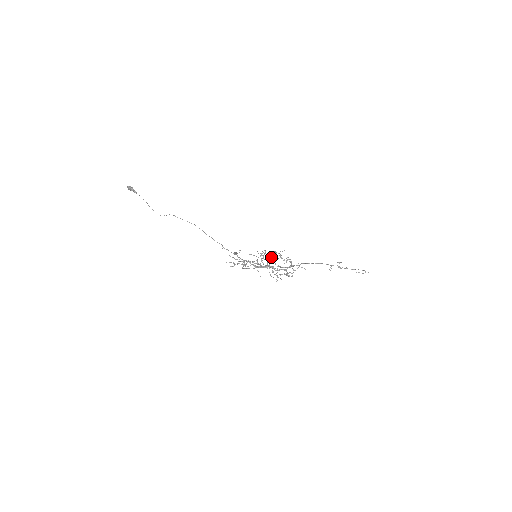
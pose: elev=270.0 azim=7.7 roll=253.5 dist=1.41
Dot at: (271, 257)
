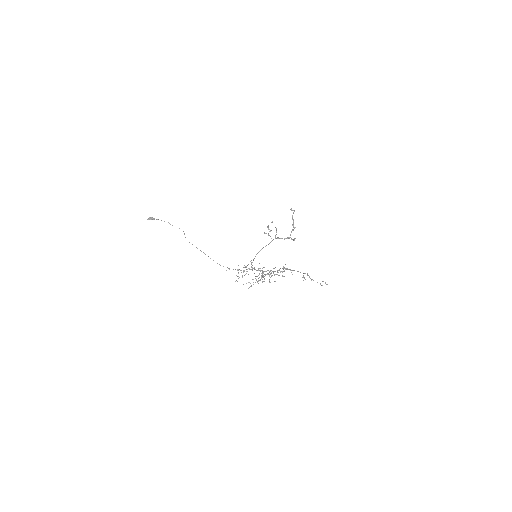
Dot at: (258, 283)
